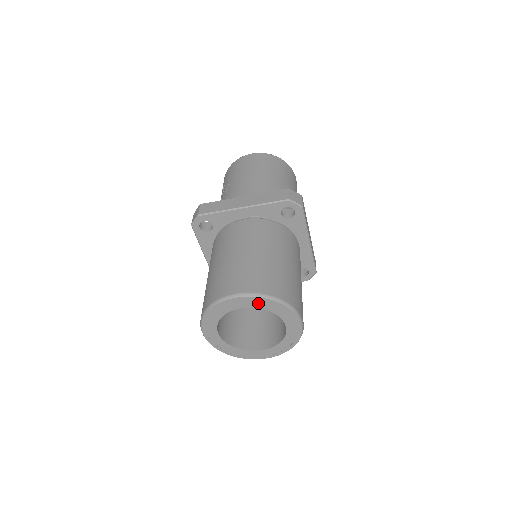
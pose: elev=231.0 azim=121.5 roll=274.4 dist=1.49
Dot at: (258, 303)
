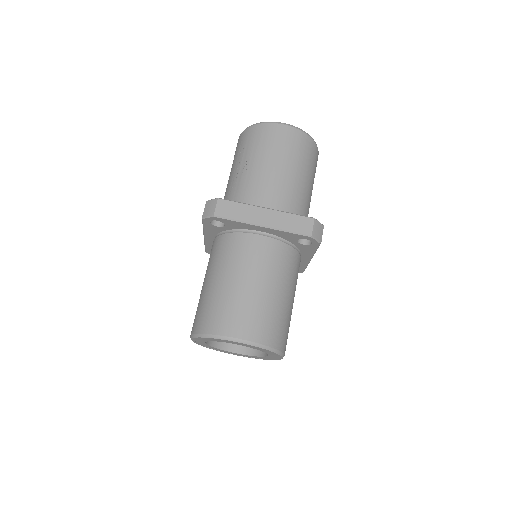
Dot at: (254, 347)
